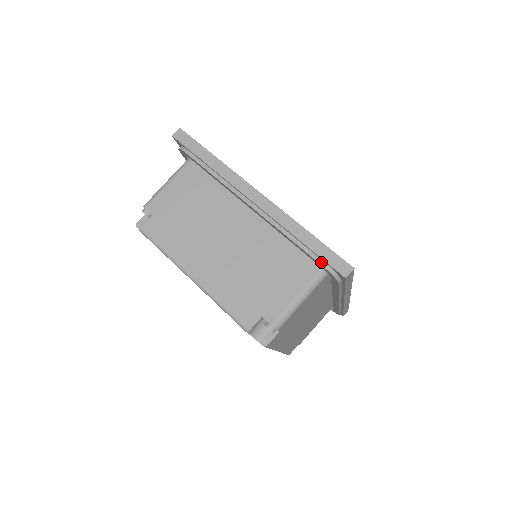
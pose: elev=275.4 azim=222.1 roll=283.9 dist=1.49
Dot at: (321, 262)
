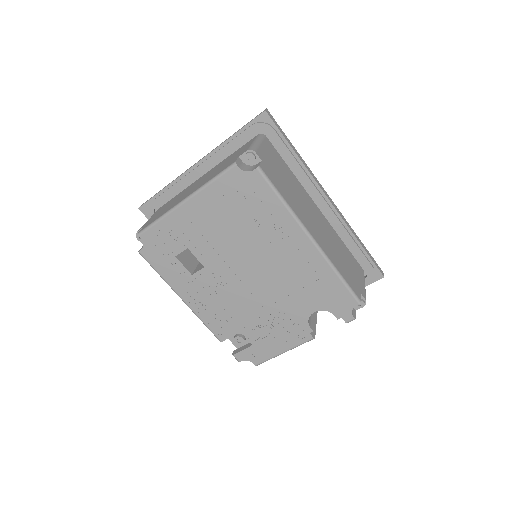
Dot at: (250, 126)
